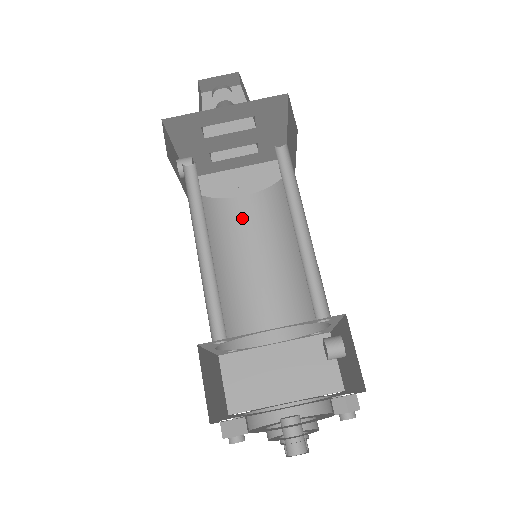
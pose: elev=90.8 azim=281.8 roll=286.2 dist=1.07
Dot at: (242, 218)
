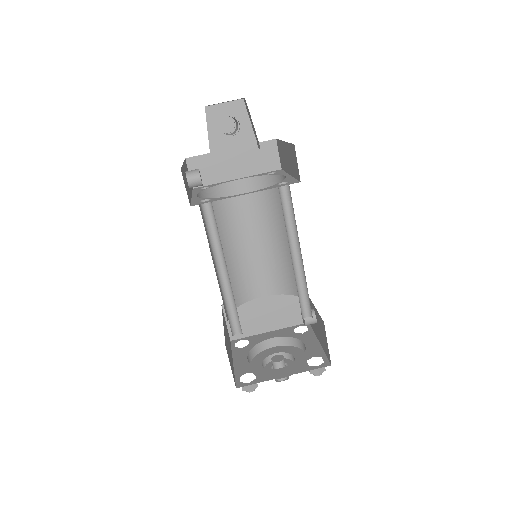
Dot at: (237, 200)
